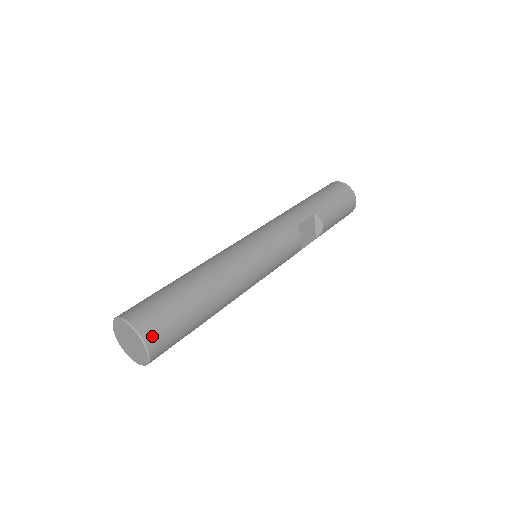
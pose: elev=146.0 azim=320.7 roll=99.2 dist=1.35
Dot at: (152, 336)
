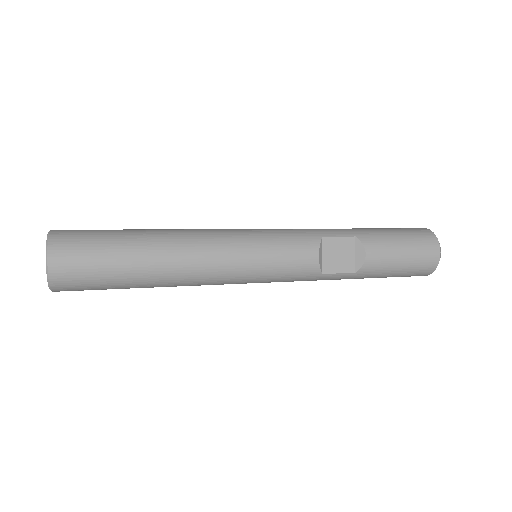
Dot at: (59, 249)
